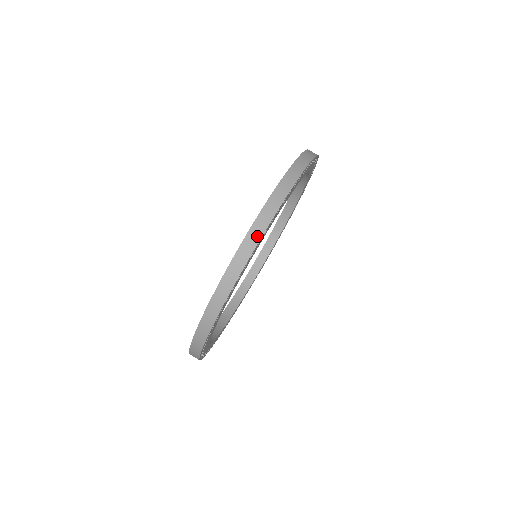
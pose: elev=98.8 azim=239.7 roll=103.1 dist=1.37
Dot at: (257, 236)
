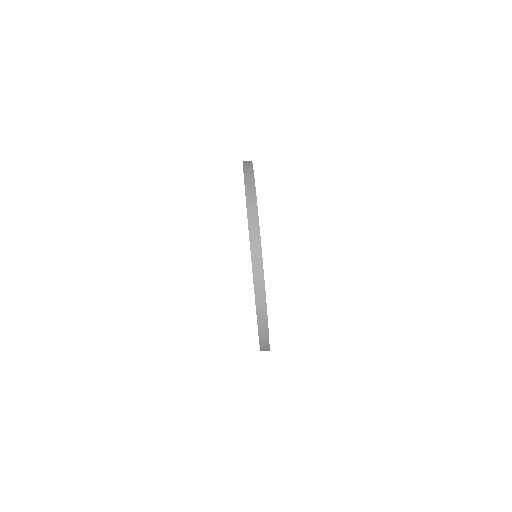
Dot at: (260, 269)
